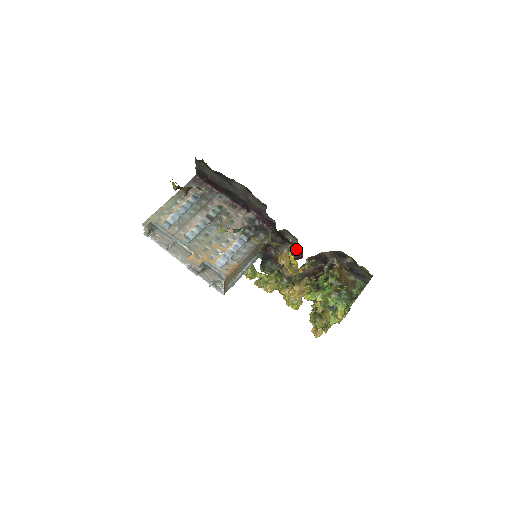
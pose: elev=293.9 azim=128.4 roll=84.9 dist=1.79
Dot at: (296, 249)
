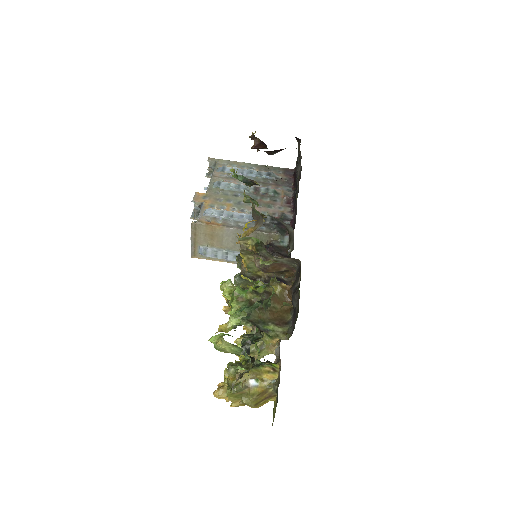
Dot at: occluded
